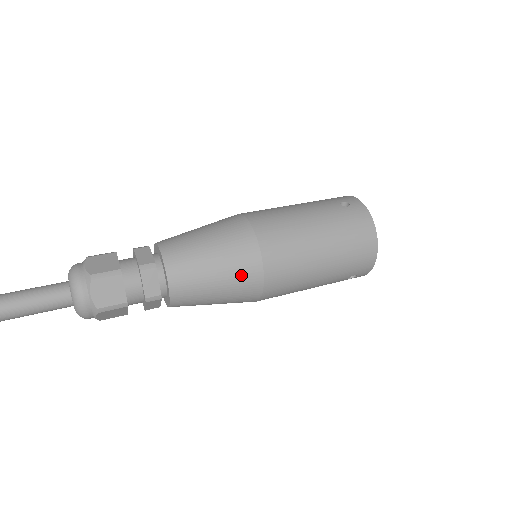
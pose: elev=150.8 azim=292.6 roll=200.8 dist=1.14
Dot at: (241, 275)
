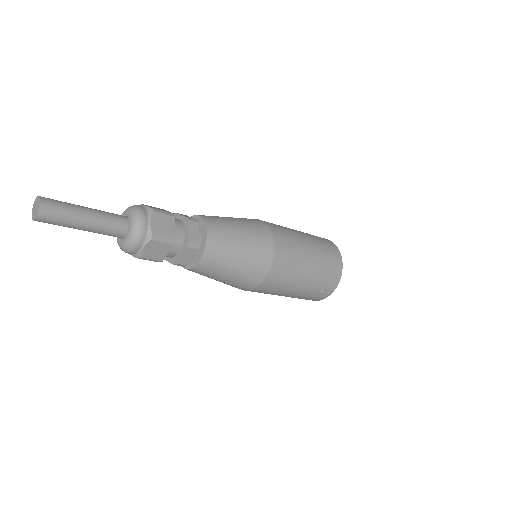
Dot at: (259, 248)
